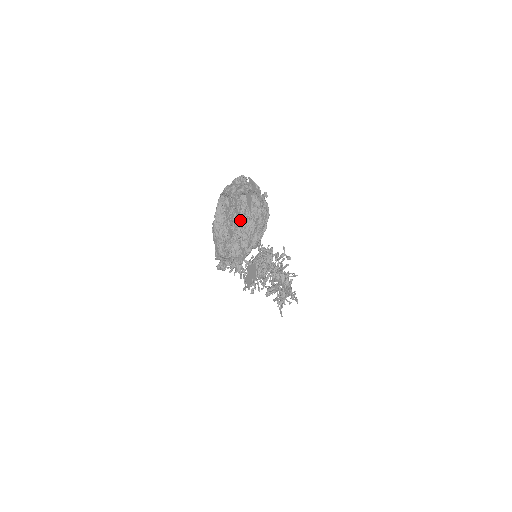
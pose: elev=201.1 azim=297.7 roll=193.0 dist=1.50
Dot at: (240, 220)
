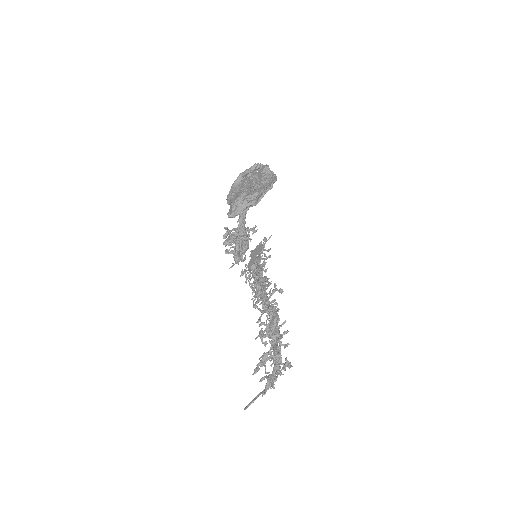
Dot at: (253, 182)
